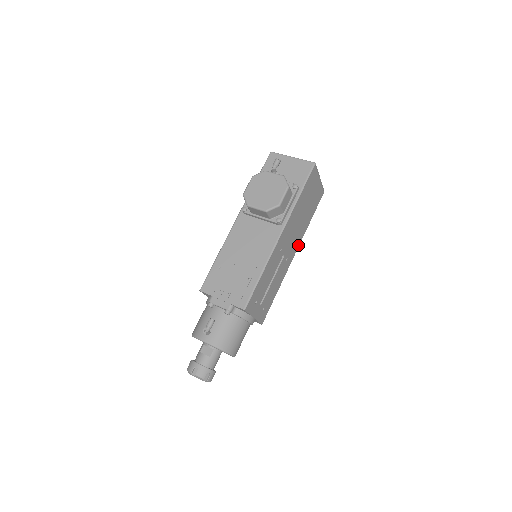
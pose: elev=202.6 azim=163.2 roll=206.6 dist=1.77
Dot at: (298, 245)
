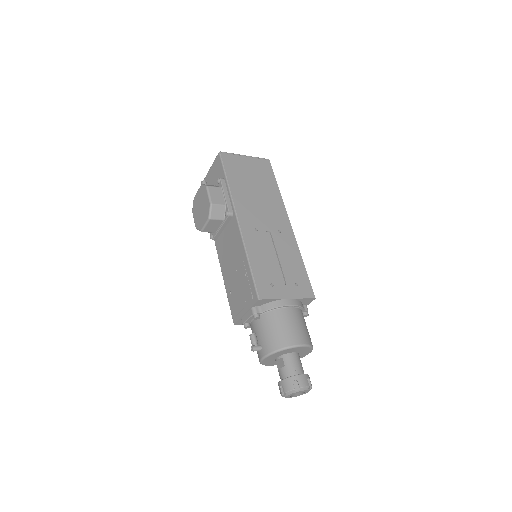
Dot at: (285, 213)
